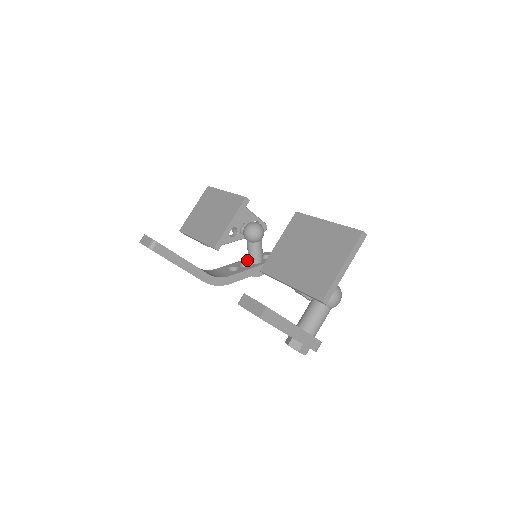
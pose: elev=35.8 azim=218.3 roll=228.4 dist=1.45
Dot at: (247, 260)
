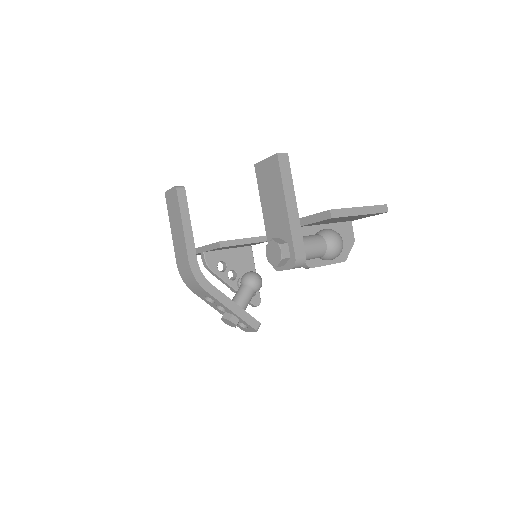
Dot at: occluded
